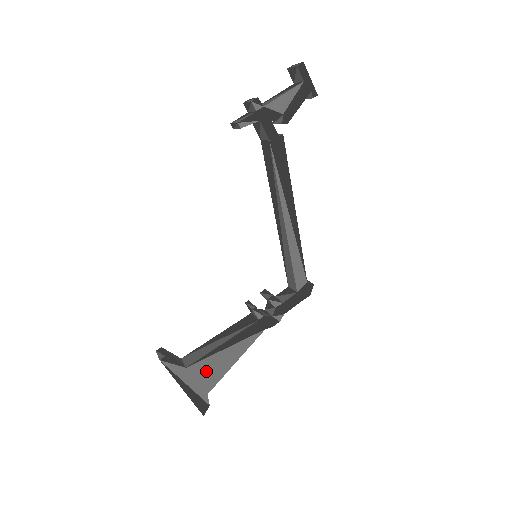
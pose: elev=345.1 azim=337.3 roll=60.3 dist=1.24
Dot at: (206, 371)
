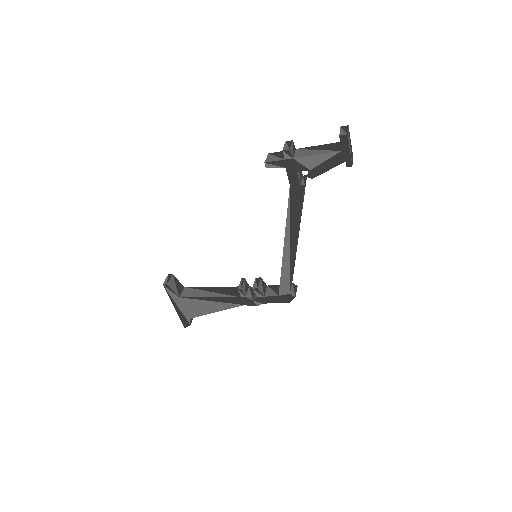
Dot at: (193, 306)
